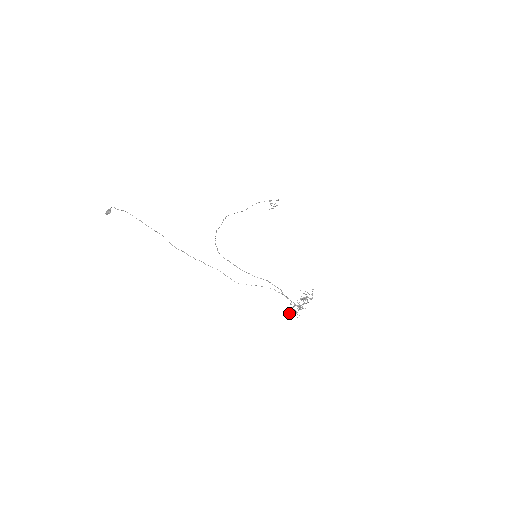
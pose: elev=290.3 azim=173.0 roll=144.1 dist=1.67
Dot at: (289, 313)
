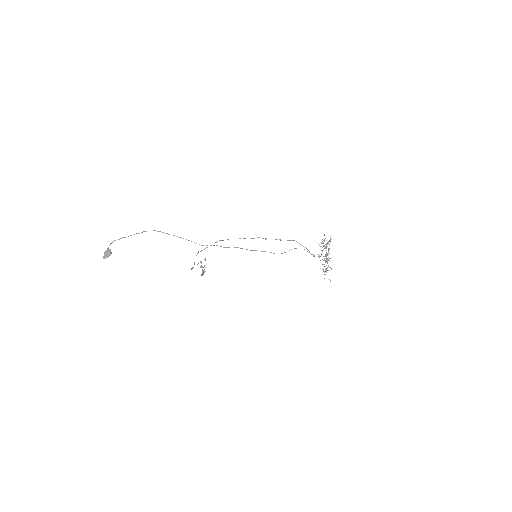
Dot at: (324, 272)
